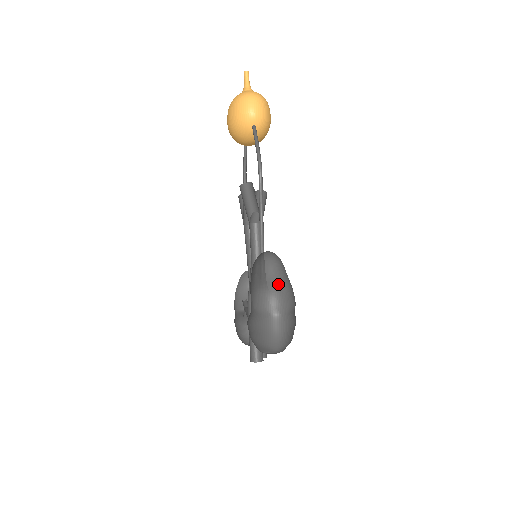
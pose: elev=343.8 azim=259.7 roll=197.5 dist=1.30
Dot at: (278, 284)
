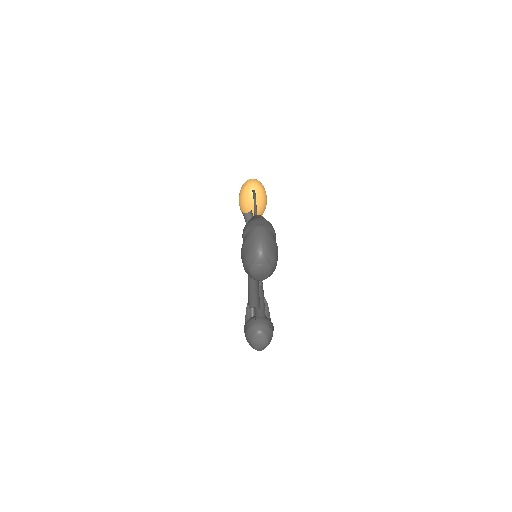
Dot at: (260, 218)
